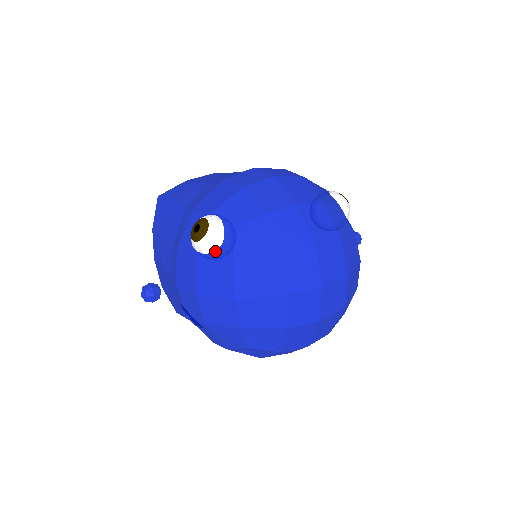
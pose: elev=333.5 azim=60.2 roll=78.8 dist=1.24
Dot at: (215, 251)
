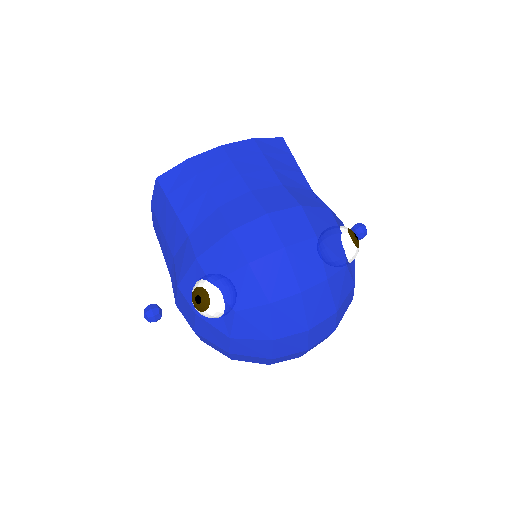
Dot at: (214, 319)
